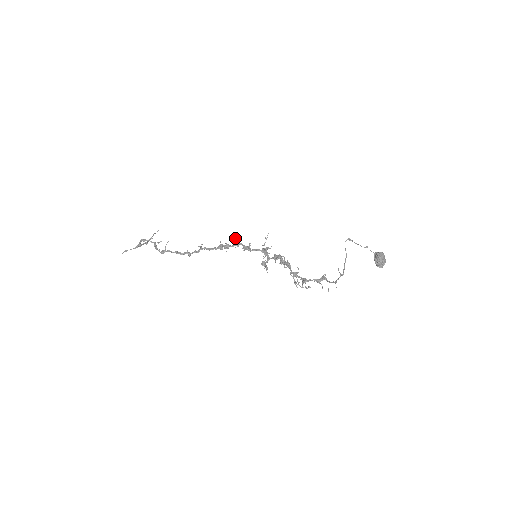
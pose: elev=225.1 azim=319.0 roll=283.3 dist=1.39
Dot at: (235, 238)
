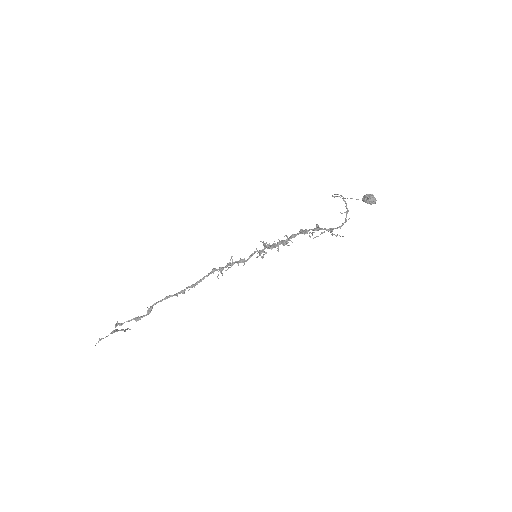
Dot at: (225, 270)
